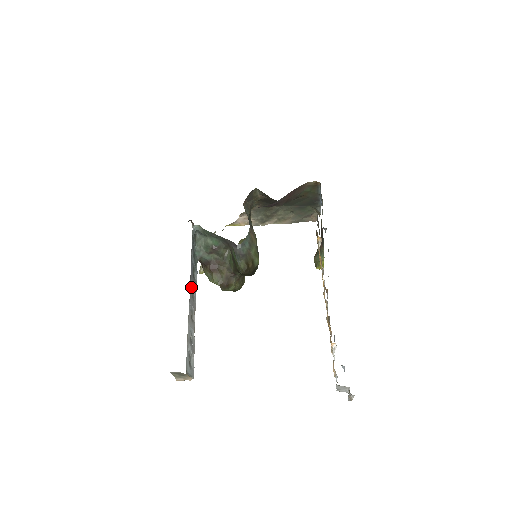
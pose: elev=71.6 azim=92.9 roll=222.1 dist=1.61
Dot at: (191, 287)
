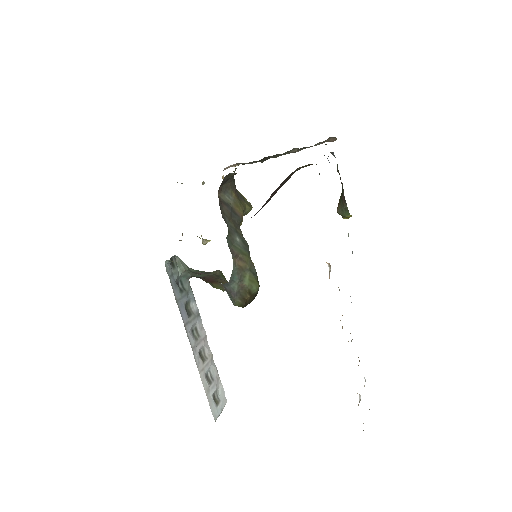
Dot at: (191, 330)
